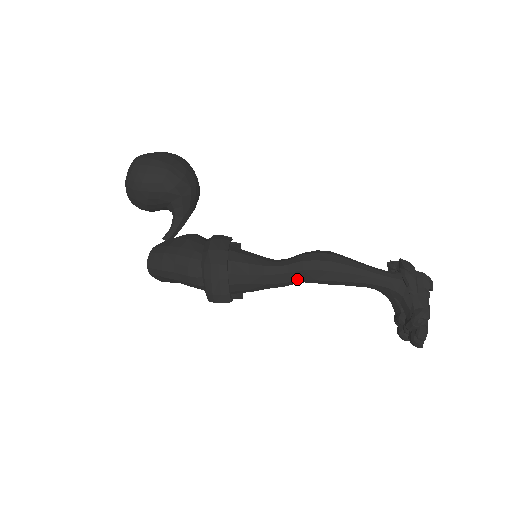
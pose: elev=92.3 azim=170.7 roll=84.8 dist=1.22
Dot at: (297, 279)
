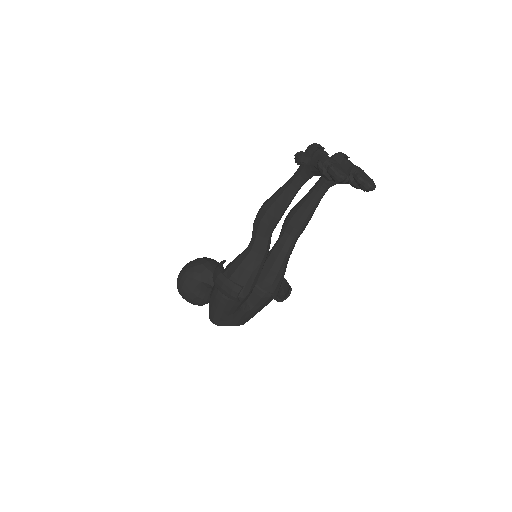
Dot at: (263, 237)
